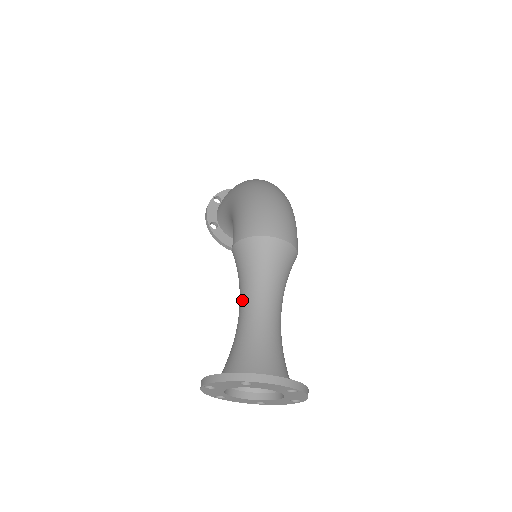
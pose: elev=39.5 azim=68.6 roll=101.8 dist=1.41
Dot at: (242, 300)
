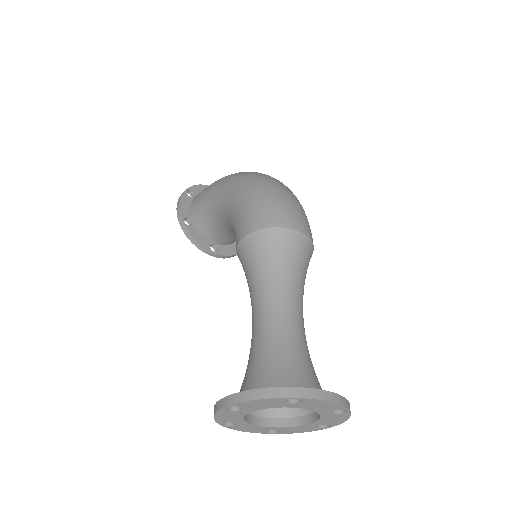
Dot at: (260, 301)
